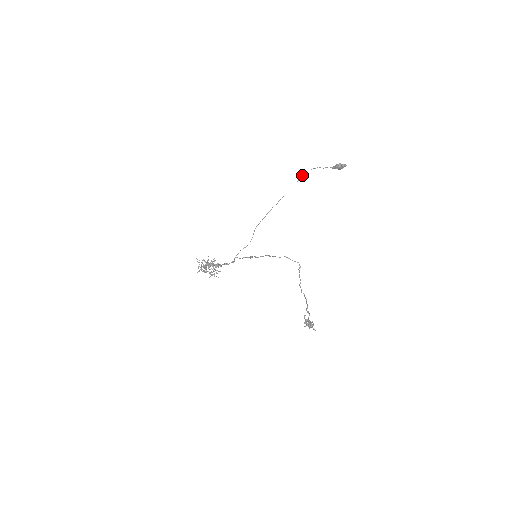
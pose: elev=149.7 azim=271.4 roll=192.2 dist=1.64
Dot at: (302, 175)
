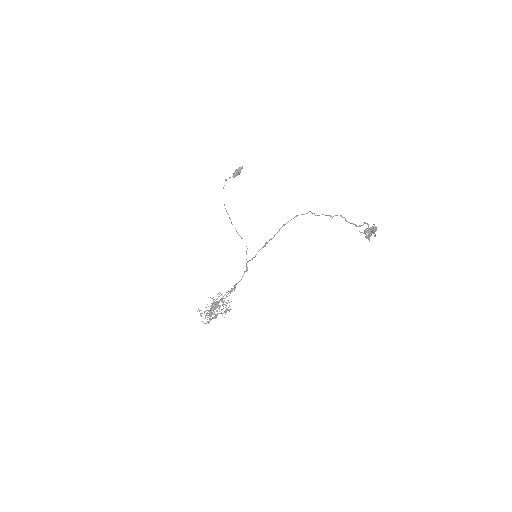
Dot at: (223, 187)
